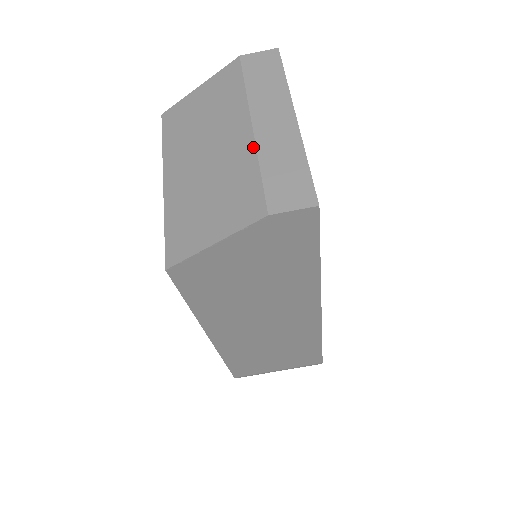
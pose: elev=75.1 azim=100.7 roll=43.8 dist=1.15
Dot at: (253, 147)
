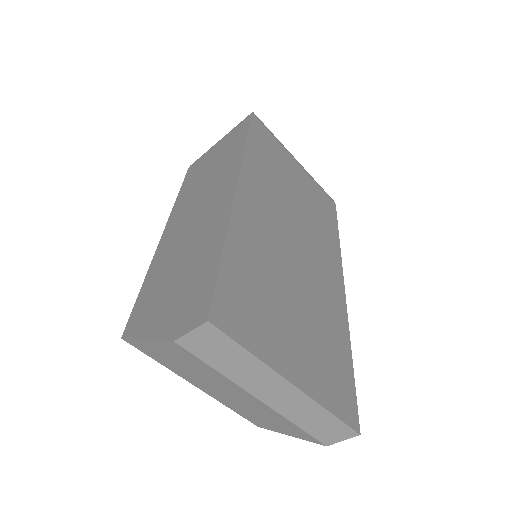
Dot at: (276, 413)
